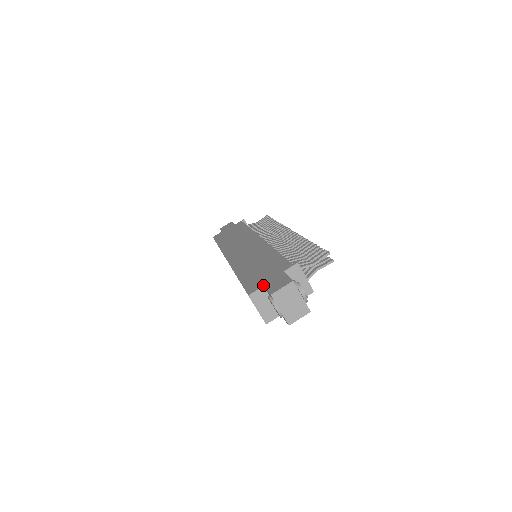
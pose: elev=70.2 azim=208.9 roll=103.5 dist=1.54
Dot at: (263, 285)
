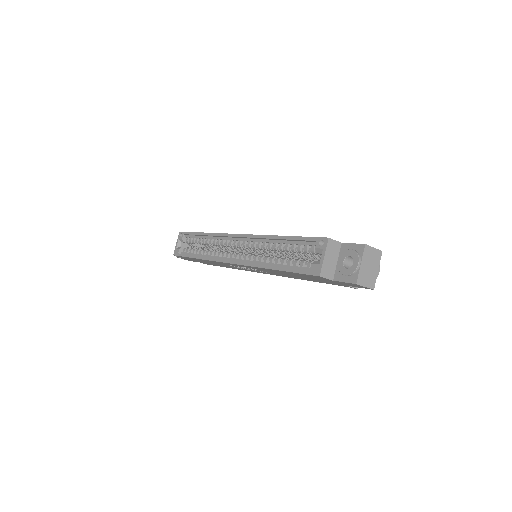
Dot at: occluded
